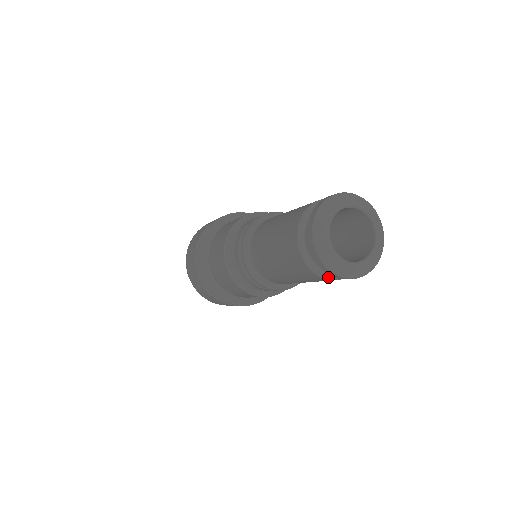
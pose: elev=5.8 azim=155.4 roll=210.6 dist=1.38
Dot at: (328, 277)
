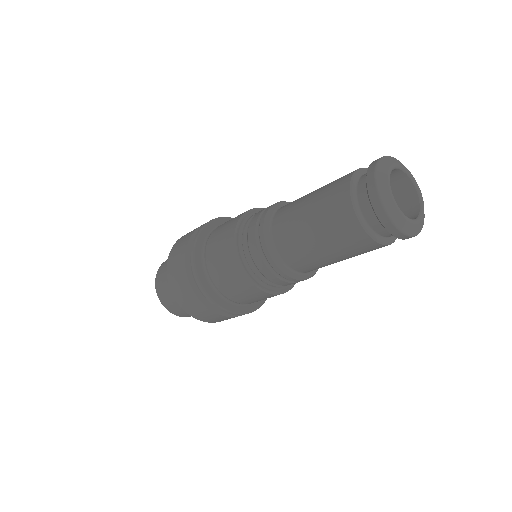
Dot at: (356, 208)
